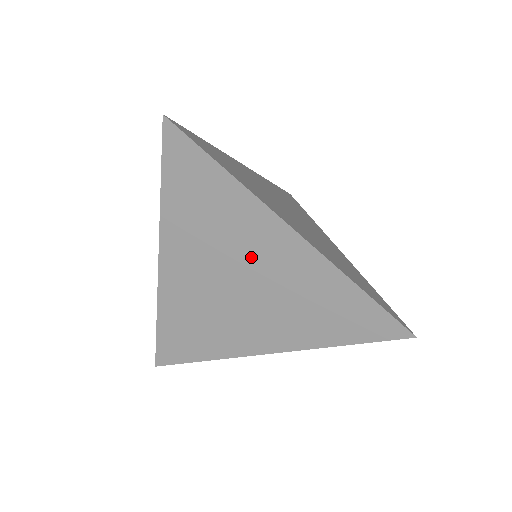
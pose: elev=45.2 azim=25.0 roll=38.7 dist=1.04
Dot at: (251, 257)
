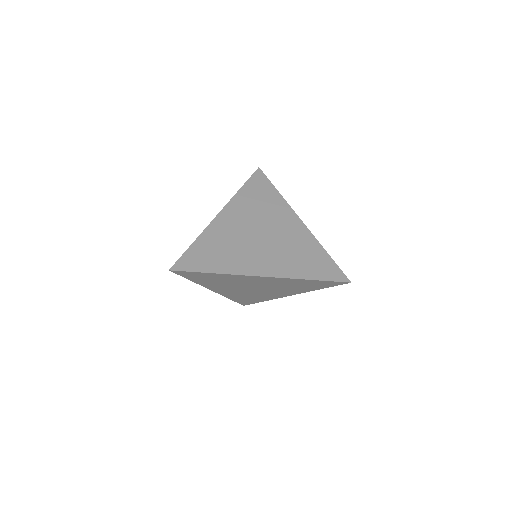
Dot at: (251, 283)
